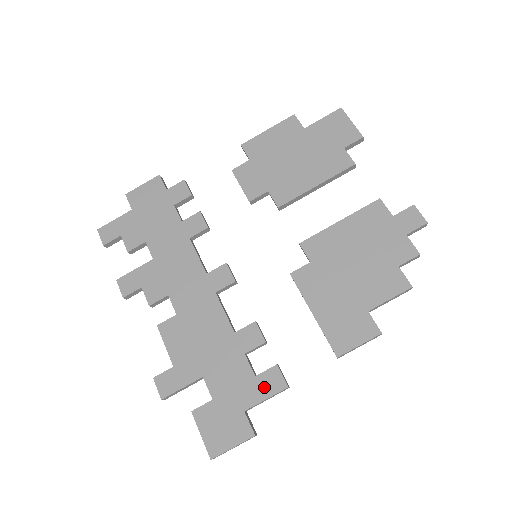
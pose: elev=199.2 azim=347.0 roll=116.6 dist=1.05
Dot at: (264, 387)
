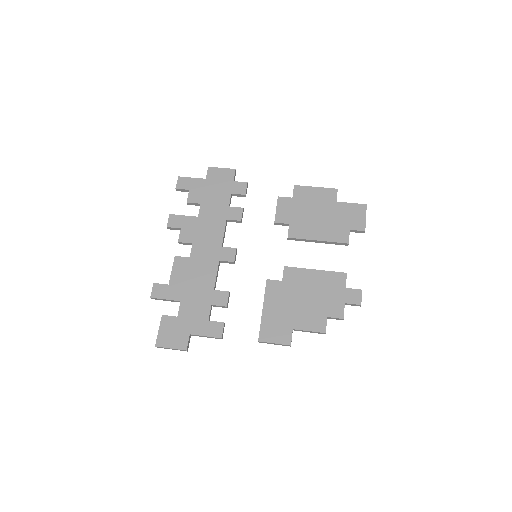
Dot at: (209, 329)
